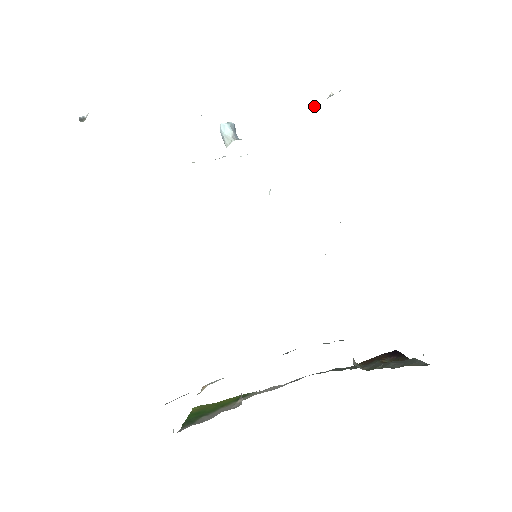
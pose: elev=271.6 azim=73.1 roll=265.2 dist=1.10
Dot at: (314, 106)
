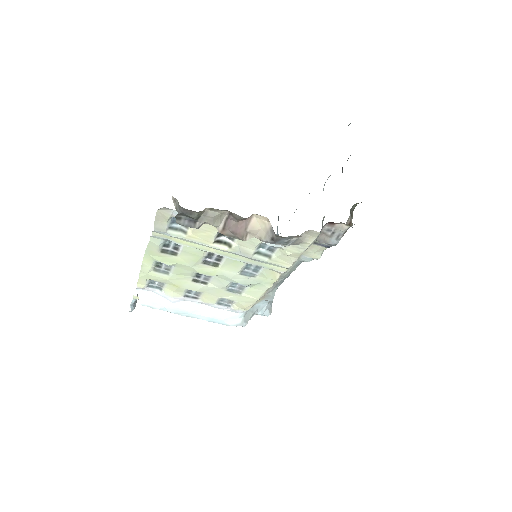
Dot at: occluded
